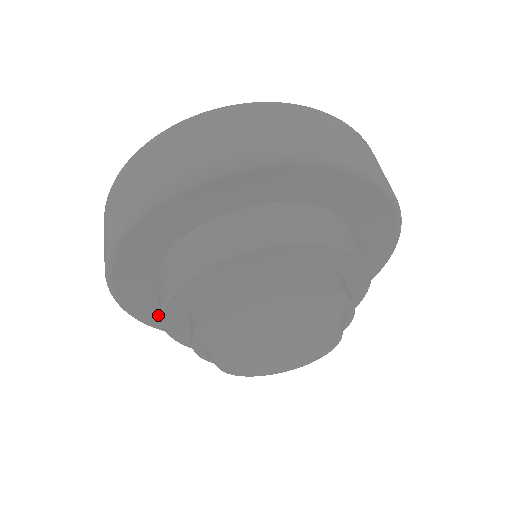
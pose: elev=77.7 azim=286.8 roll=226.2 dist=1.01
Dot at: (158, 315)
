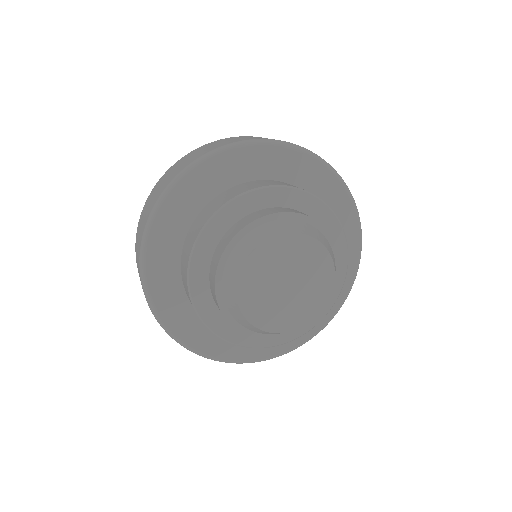
Dot at: (177, 314)
